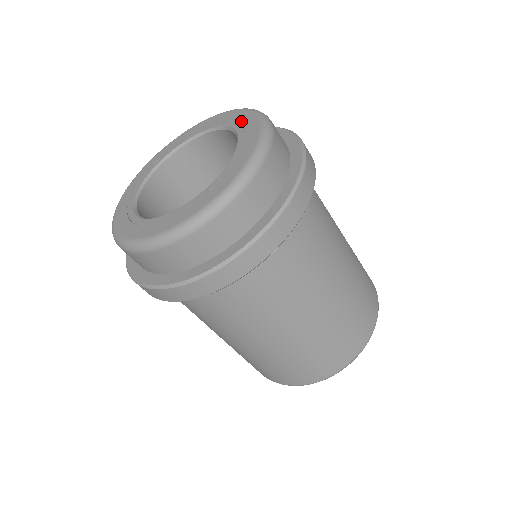
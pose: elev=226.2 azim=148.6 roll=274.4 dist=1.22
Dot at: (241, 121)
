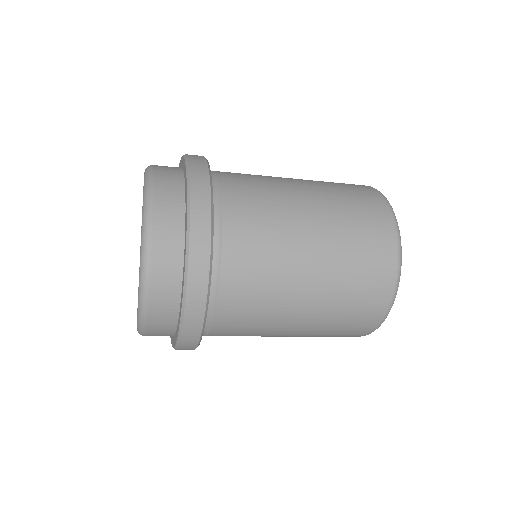
Dot at: occluded
